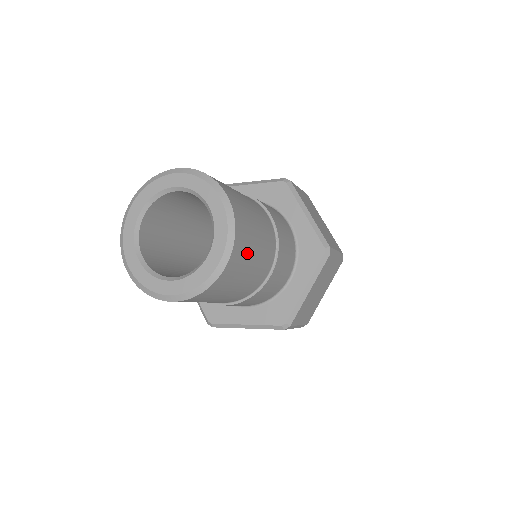
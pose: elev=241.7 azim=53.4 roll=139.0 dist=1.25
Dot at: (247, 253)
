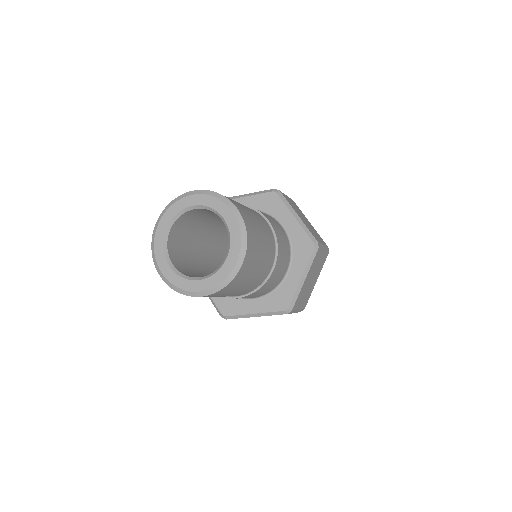
Dot at: (239, 205)
